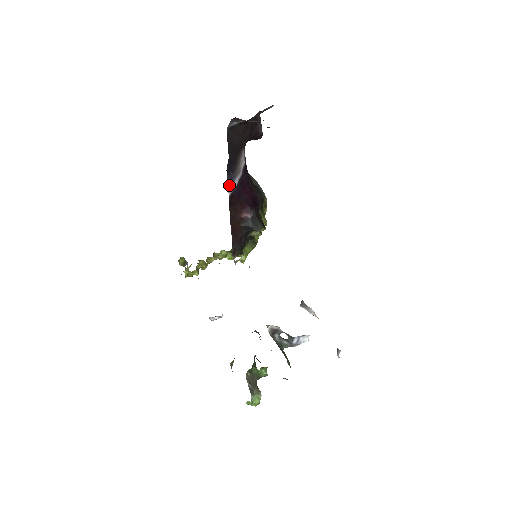
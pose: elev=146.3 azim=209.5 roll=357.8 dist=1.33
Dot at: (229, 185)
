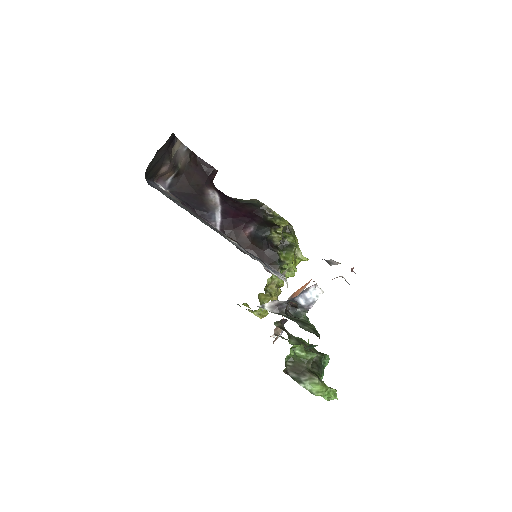
Dot at: (212, 223)
